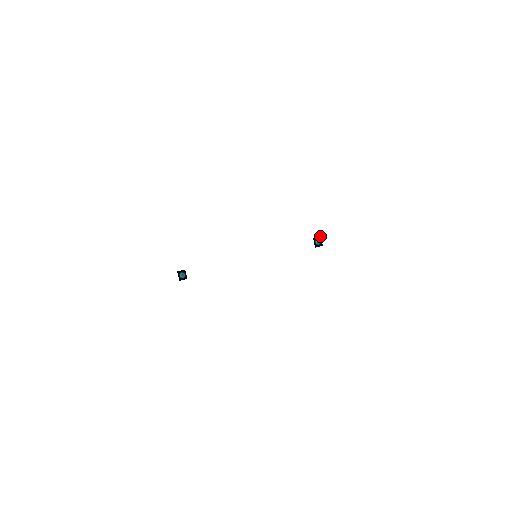
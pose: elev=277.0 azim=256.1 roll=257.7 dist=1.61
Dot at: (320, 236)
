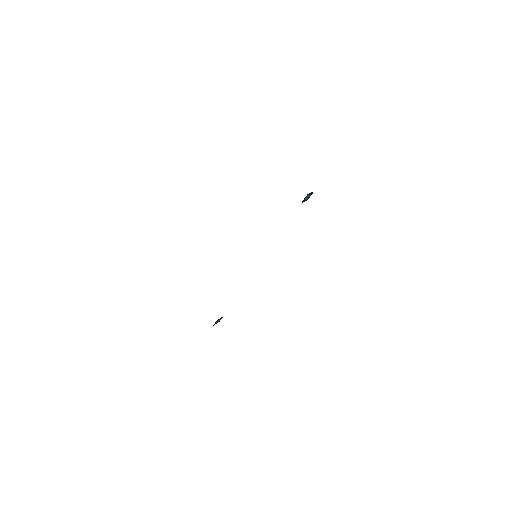
Dot at: (307, 195)
